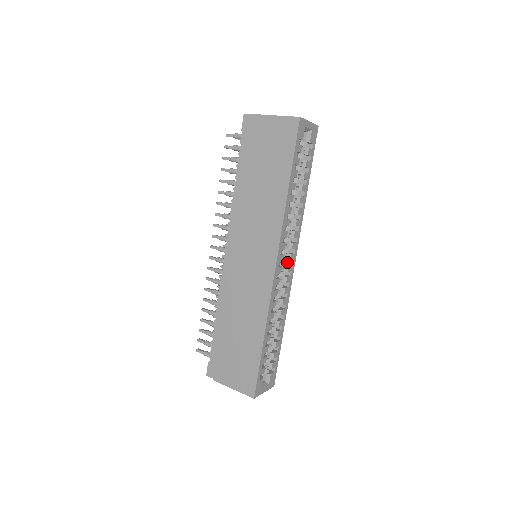
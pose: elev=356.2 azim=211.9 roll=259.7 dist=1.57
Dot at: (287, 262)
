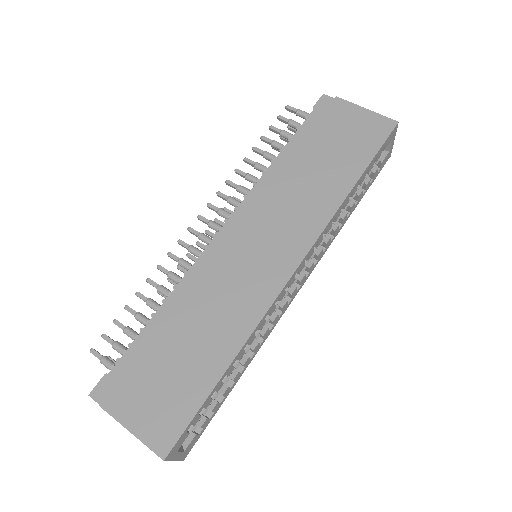
Dot at: occluded
